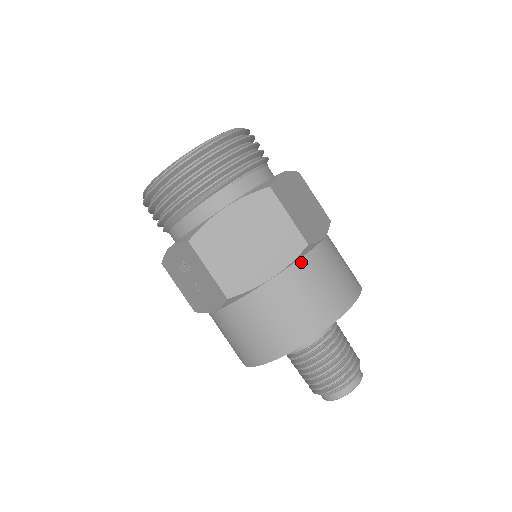
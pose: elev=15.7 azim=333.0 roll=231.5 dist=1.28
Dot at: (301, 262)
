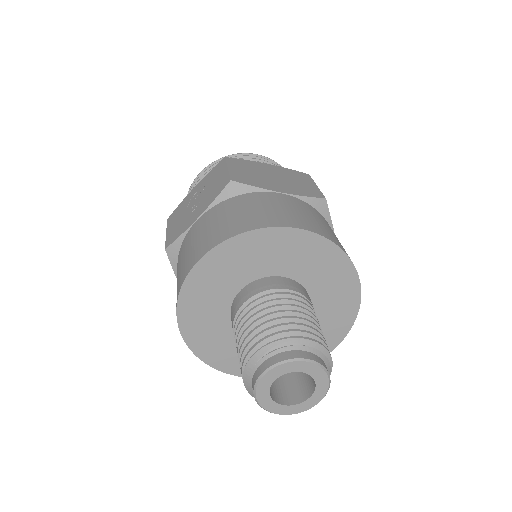
Dot at: (312, 208)
